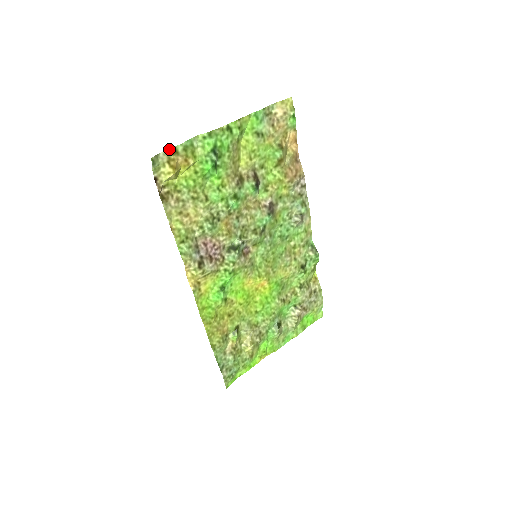
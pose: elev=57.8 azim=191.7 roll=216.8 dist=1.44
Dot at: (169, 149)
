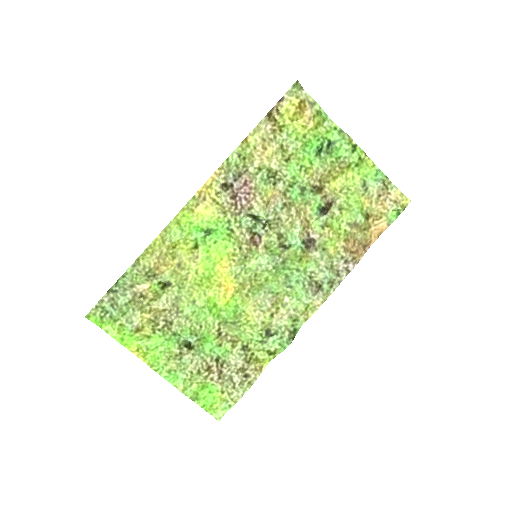
Dot at: occluded
